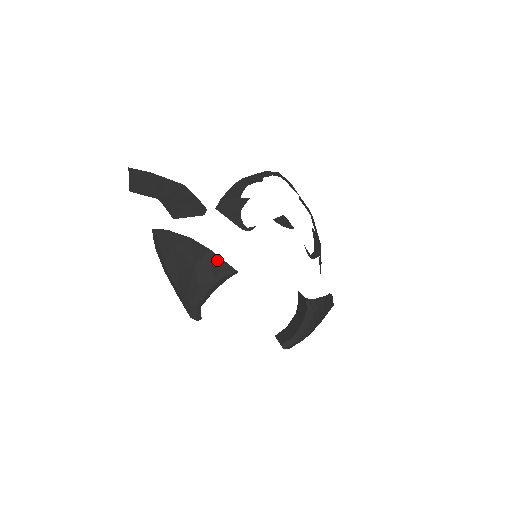
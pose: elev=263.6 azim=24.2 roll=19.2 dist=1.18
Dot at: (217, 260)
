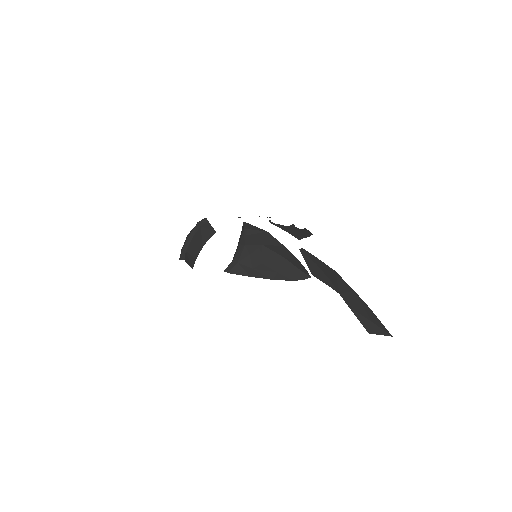
Dot at: occluded
